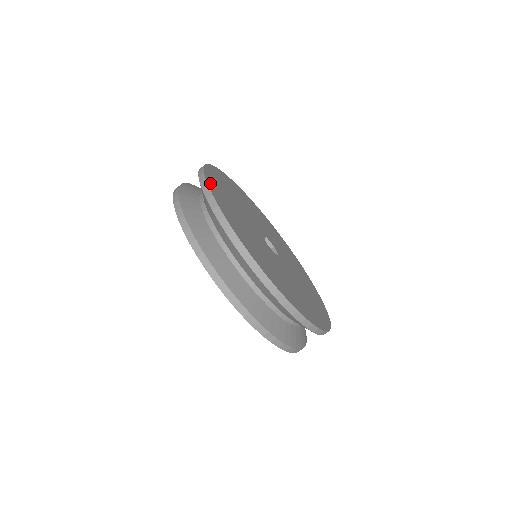
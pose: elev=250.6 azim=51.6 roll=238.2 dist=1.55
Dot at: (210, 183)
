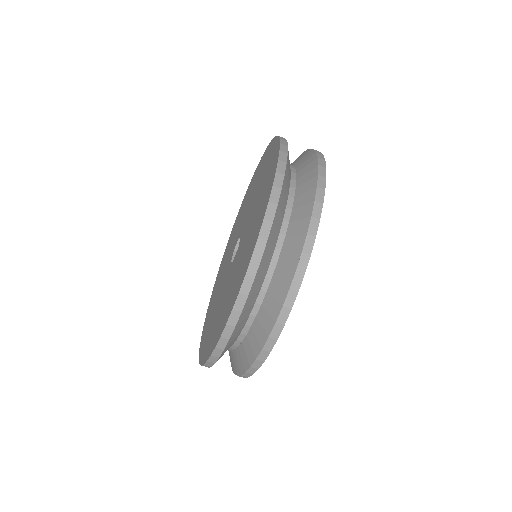
Dot at: occluded
